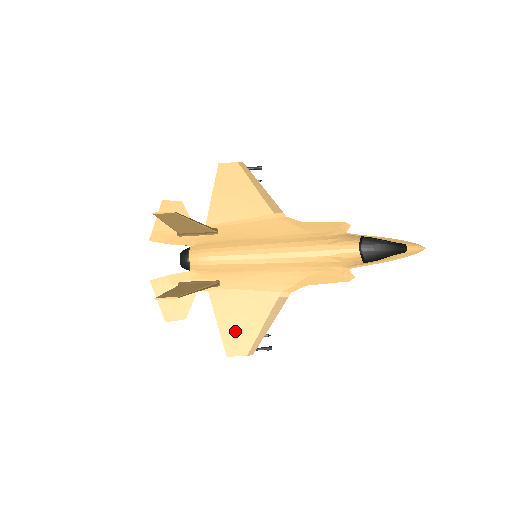
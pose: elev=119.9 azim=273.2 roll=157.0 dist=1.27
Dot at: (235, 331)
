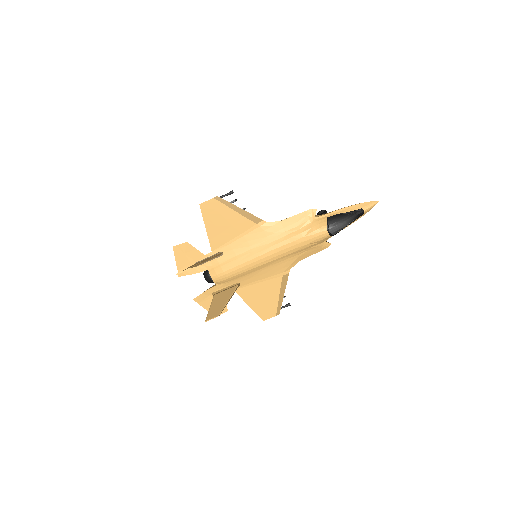
Dot at: (262, 306)
